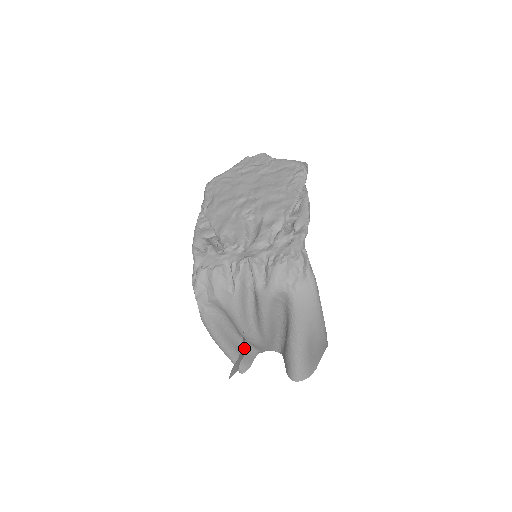
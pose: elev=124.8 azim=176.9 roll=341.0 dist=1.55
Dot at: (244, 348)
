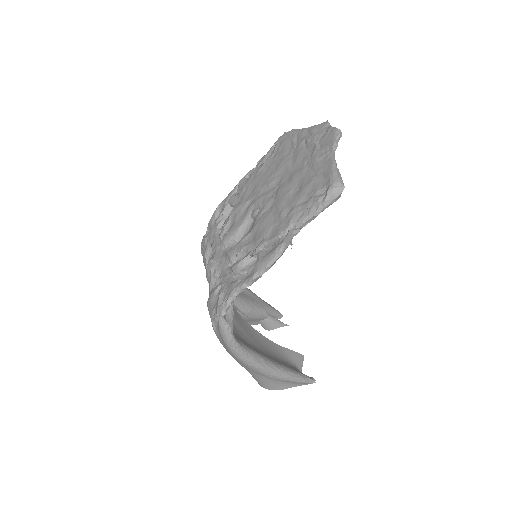
Dot at: (250, 317)
